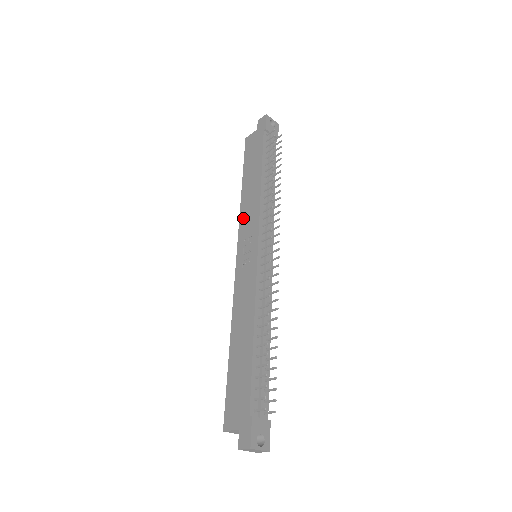
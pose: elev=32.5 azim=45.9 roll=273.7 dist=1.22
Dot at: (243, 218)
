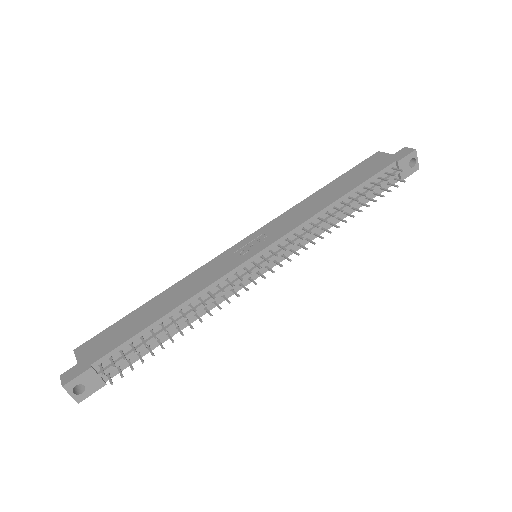
Dot at: (286, 215)
